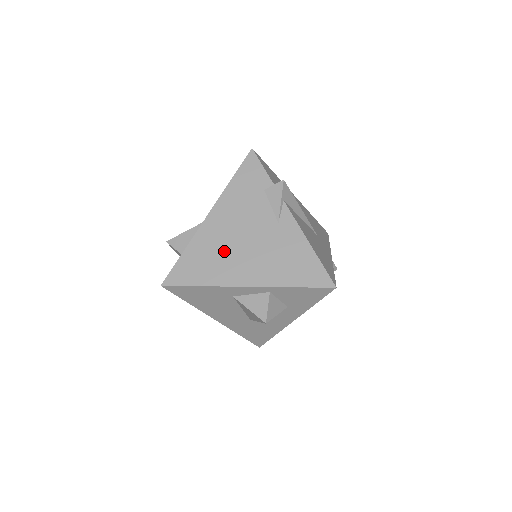
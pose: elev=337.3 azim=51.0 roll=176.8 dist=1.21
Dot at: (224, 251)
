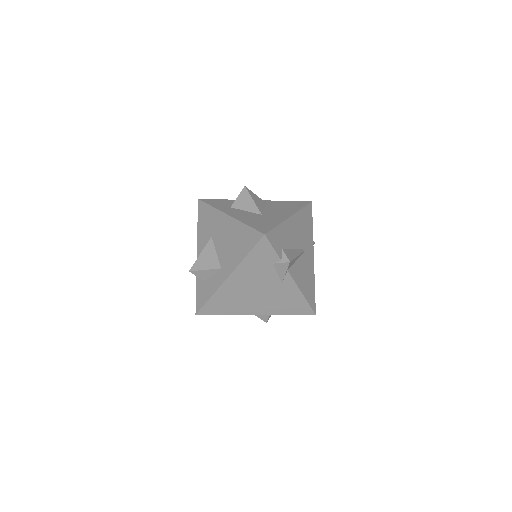
Dot at: (241, 298)
